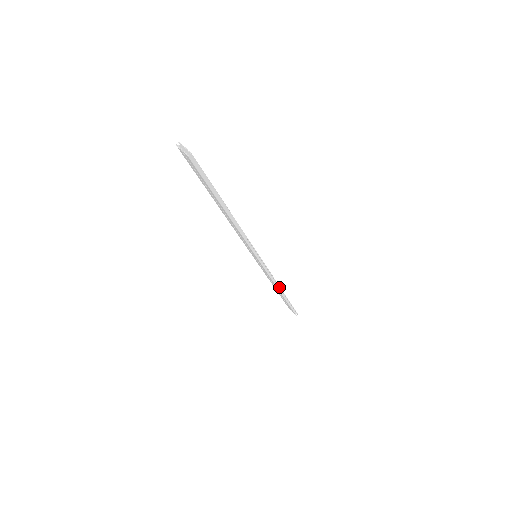
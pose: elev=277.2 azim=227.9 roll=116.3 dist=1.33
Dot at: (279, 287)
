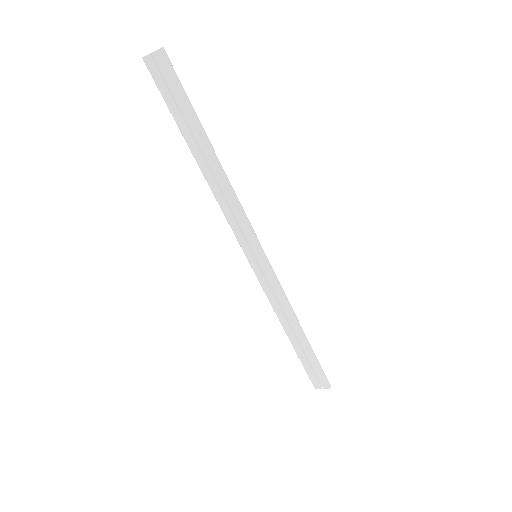
Dot at: (295, 317)
